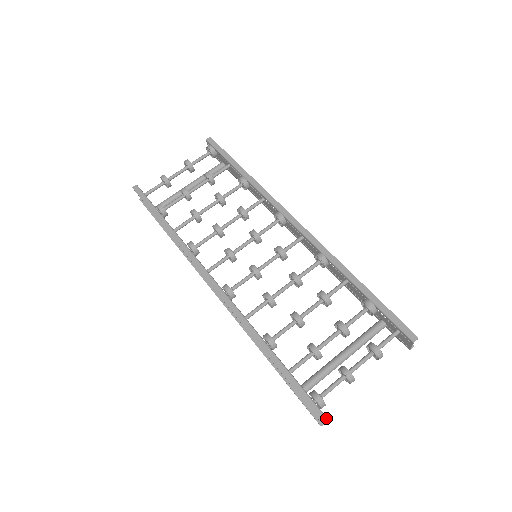
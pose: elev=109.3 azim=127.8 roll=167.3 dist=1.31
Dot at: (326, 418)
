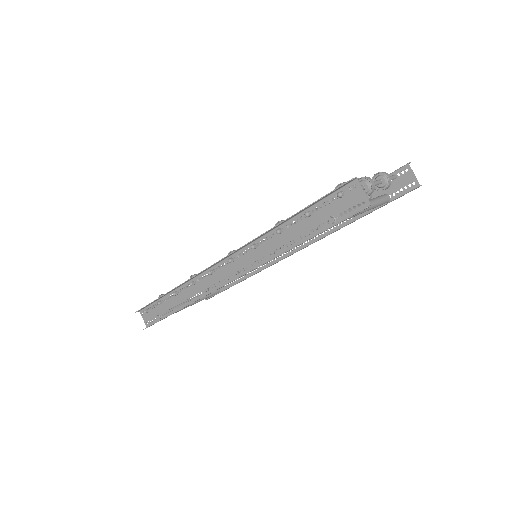
Dot at: (358, 181)
